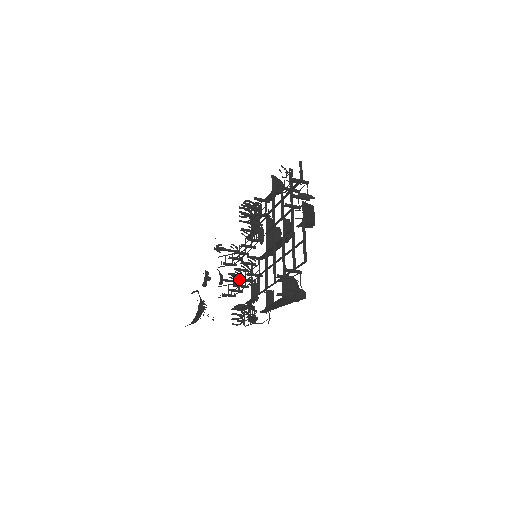
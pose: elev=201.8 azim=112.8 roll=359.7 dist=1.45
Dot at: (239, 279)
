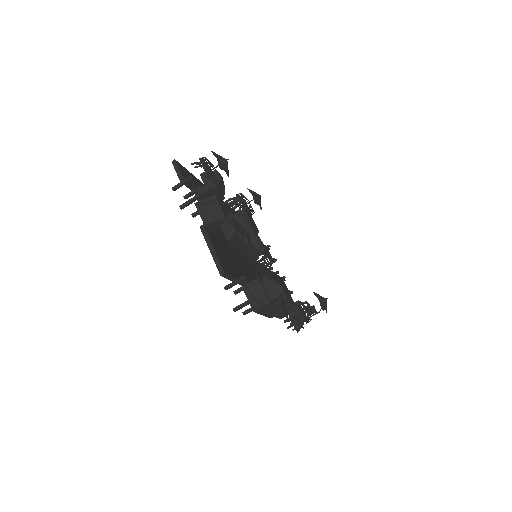
Dot at: (277, 277)
